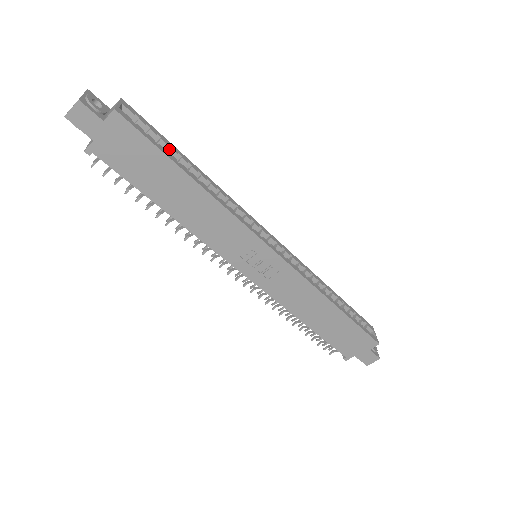
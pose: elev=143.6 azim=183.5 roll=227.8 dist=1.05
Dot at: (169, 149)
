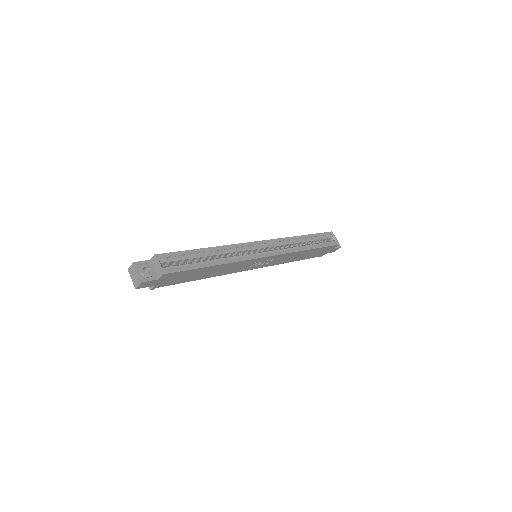
Dot at: (191, 255)
